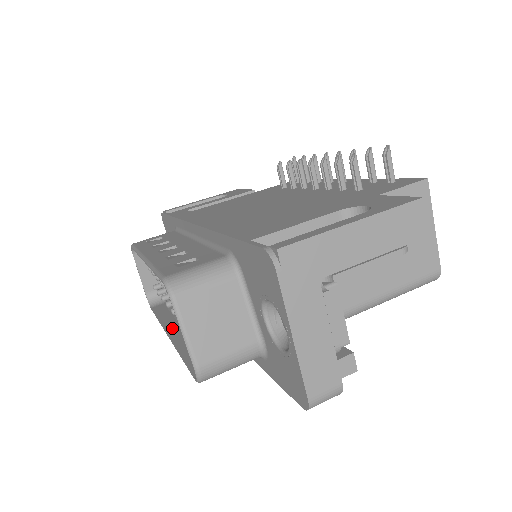
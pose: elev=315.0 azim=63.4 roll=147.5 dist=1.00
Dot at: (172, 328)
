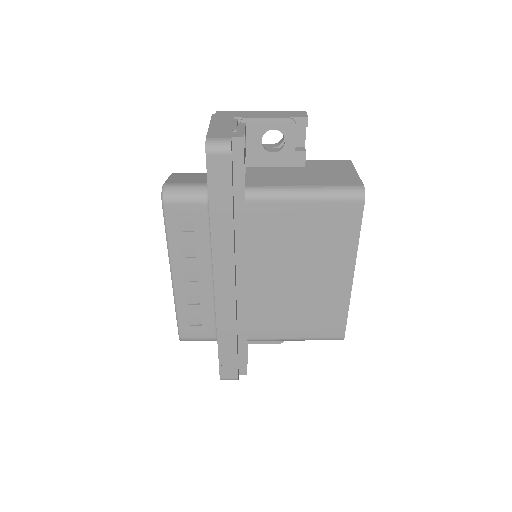
Dot at: (178, 284)
